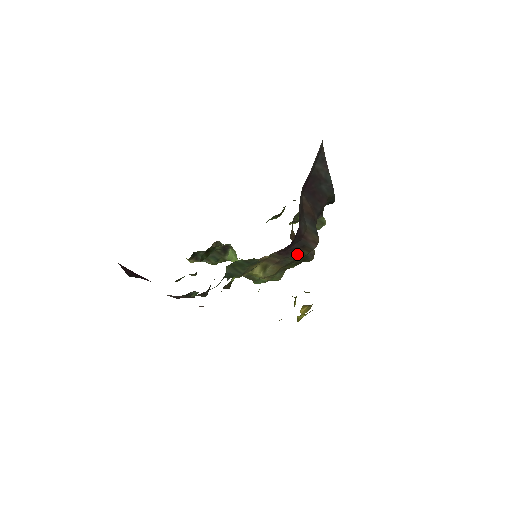
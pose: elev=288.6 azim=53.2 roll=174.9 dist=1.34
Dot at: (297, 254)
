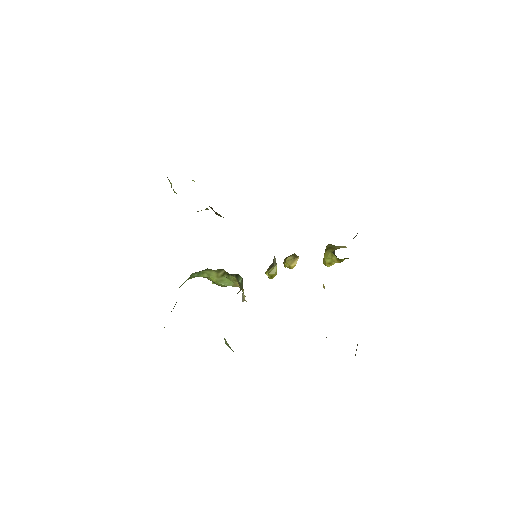
Dot at: occluded
